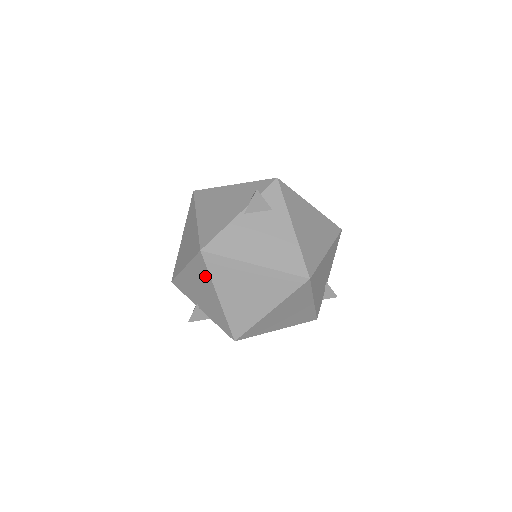
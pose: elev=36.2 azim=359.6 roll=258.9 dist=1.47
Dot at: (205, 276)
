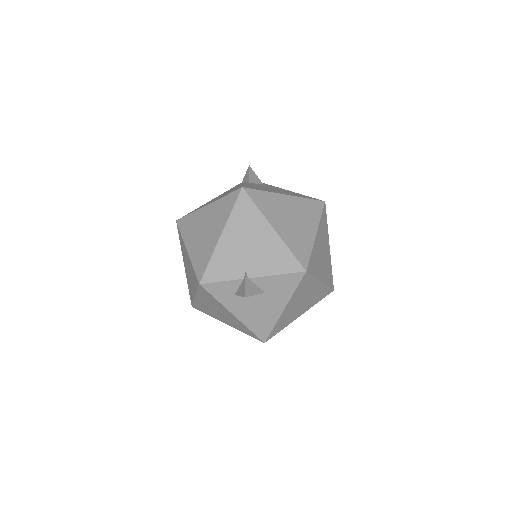
Dot at: (252, 215)
